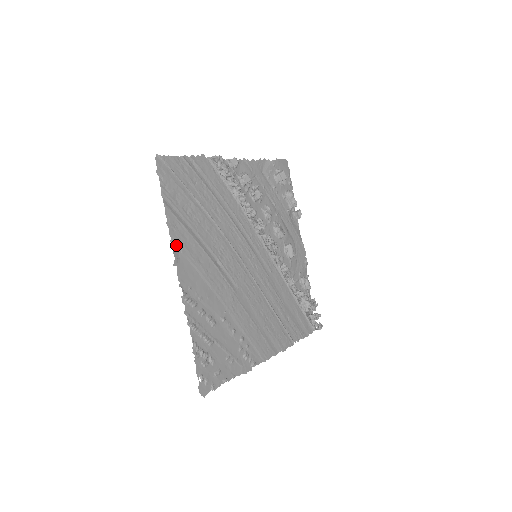
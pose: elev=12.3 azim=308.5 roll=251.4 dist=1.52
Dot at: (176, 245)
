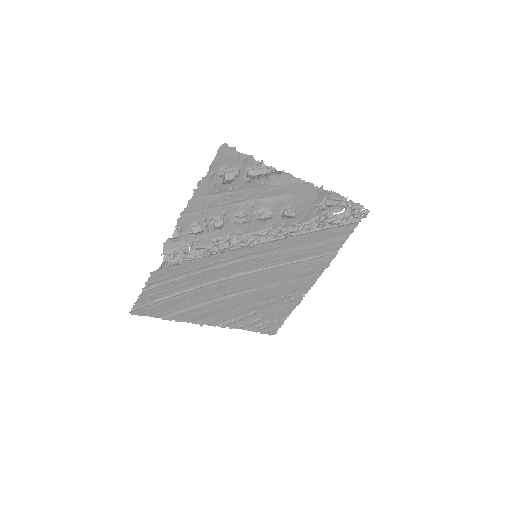
Dot at: (193, 320)
